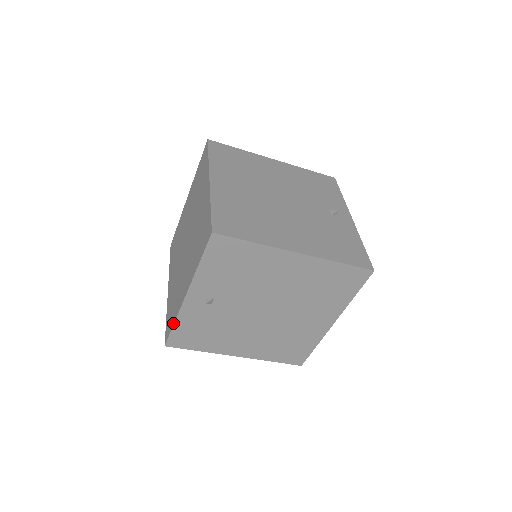
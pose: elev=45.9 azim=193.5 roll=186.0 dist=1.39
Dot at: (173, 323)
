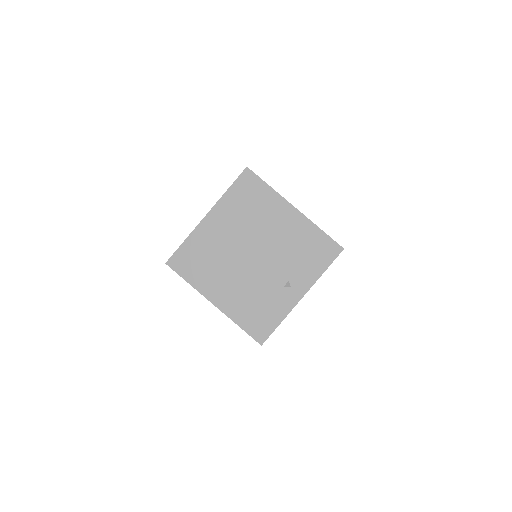
Dot at: occluded
